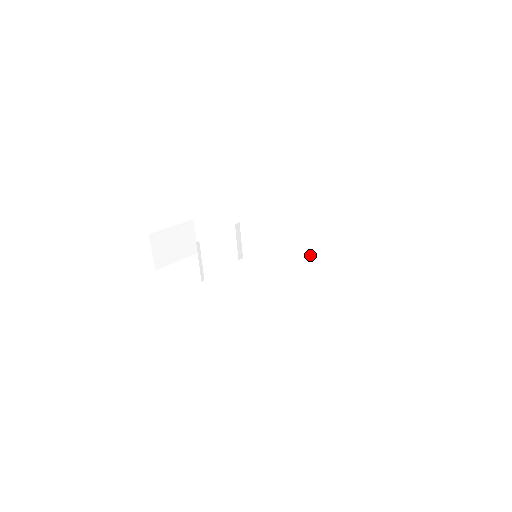
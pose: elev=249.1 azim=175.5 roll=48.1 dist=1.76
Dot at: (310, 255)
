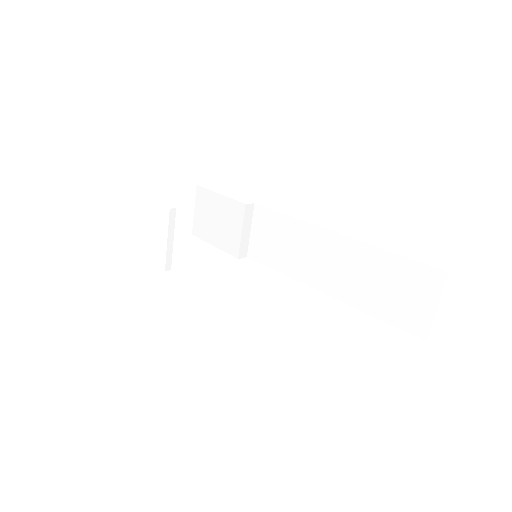
Dot at: (342, 279)
